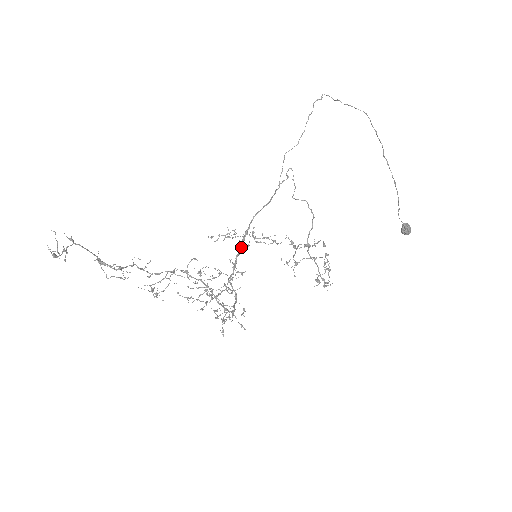
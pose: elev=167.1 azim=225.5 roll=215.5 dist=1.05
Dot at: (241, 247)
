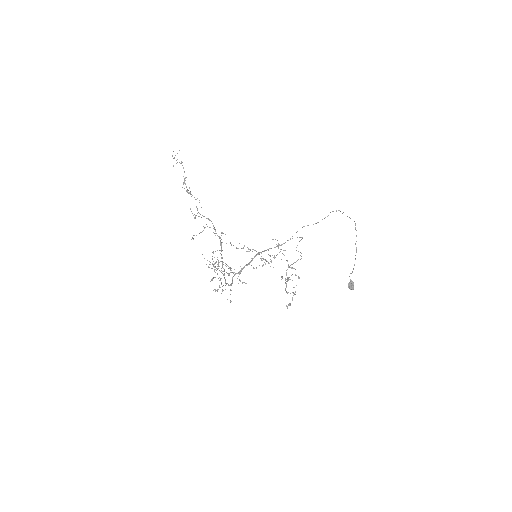
Dot at: (251, 261)
